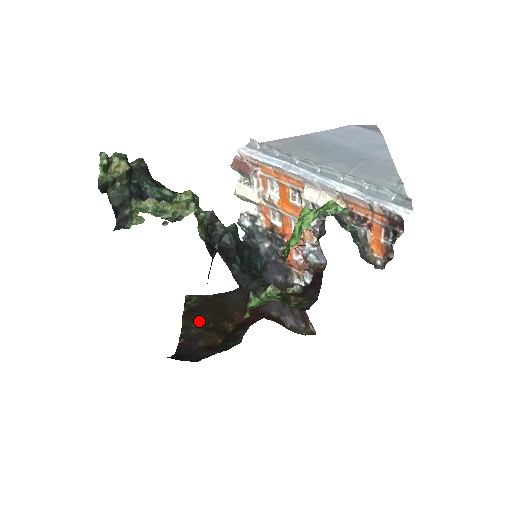
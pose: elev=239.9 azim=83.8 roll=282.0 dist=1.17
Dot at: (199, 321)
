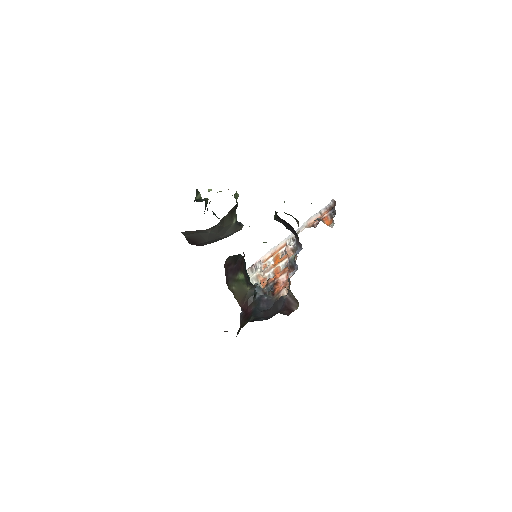
Dot at: occluded
